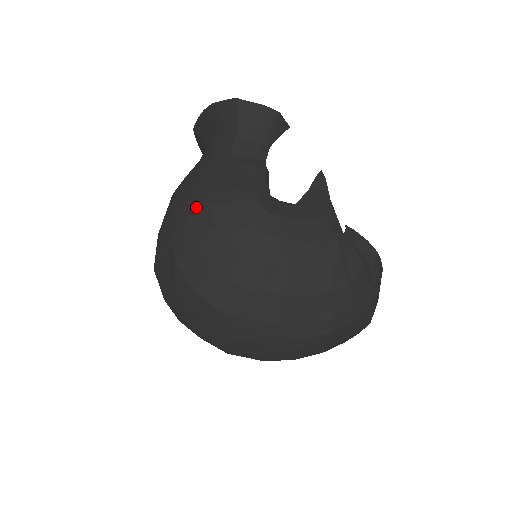
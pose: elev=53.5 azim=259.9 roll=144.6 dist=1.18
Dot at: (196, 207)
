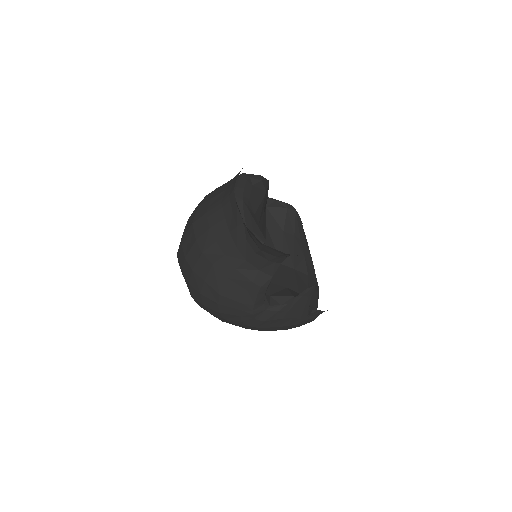
Dot at: (209, 294)
